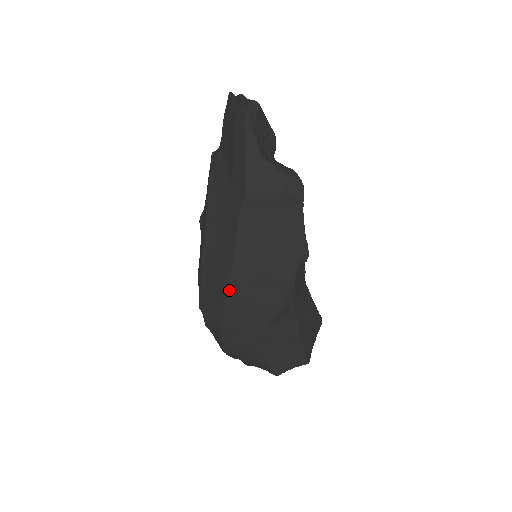
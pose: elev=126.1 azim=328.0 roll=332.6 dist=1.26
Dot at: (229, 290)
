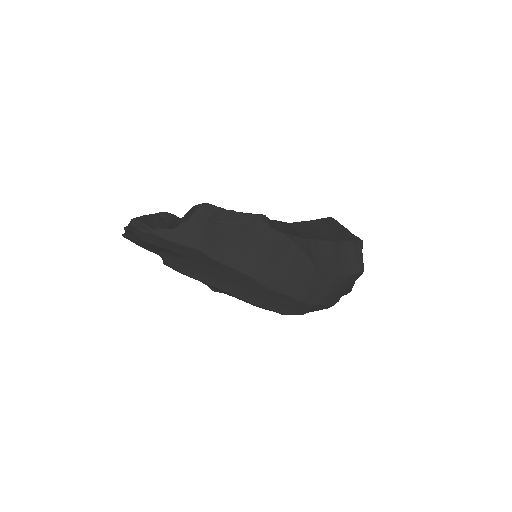
Dot at: (273, 287)
